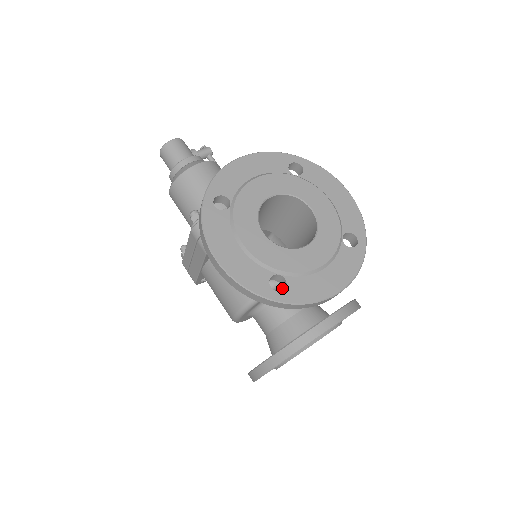
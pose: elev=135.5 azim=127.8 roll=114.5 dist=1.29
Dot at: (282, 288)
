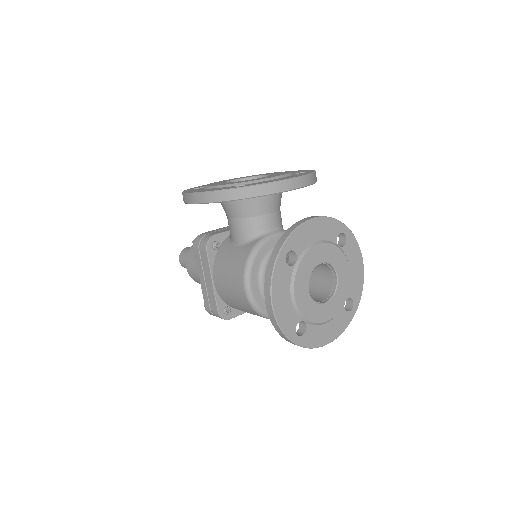
Dot at: occluded
